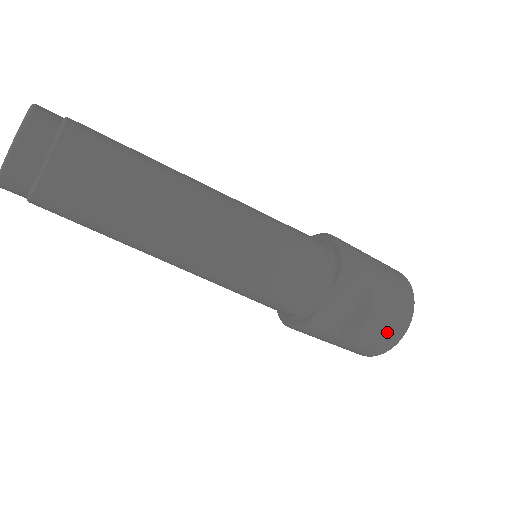
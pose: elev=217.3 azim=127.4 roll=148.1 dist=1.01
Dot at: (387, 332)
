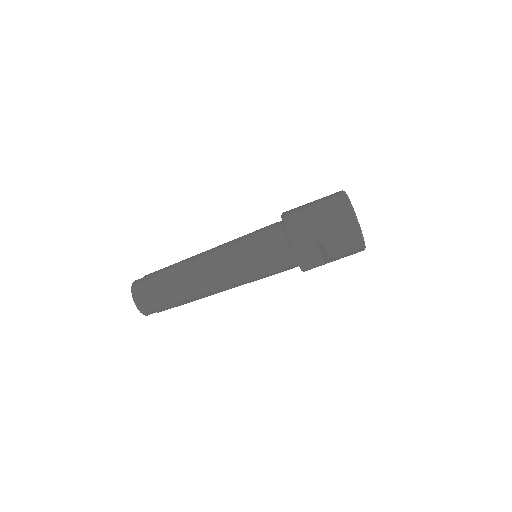
Dot at: (348, 245)
